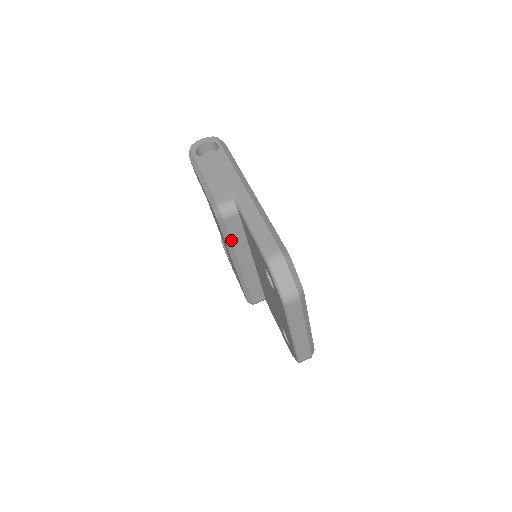
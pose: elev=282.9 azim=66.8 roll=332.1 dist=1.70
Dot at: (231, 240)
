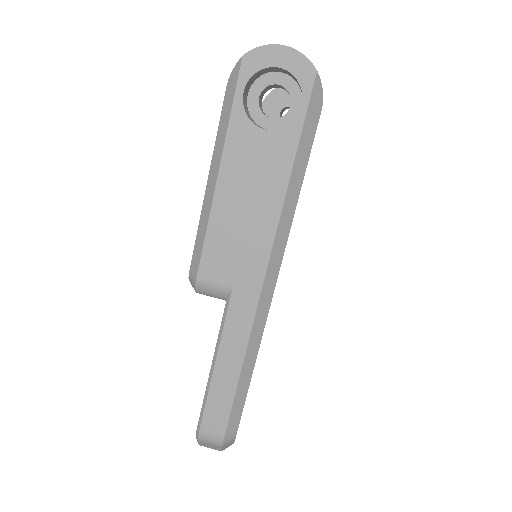
Dot at: occluded
